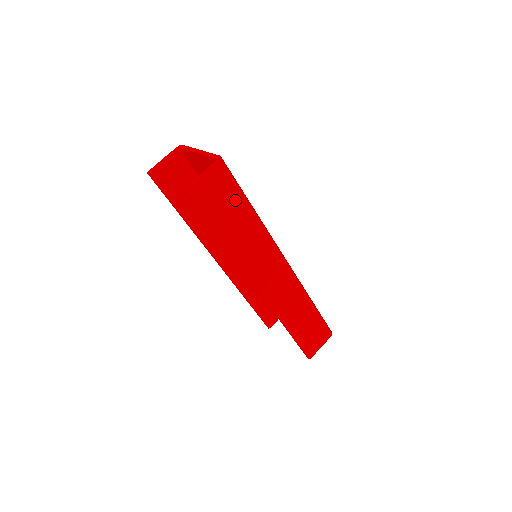
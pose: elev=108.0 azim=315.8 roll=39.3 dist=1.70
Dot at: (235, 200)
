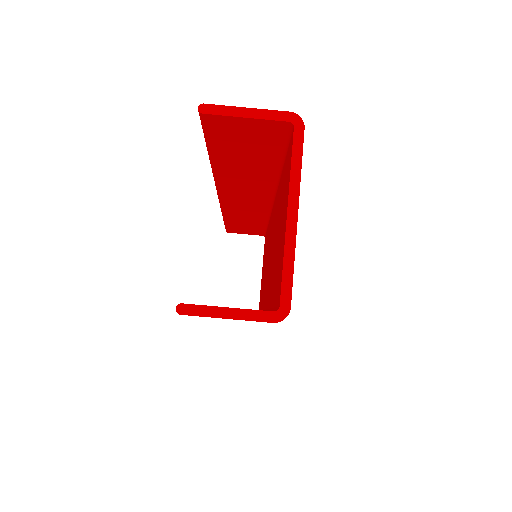
Dot at: occluded
